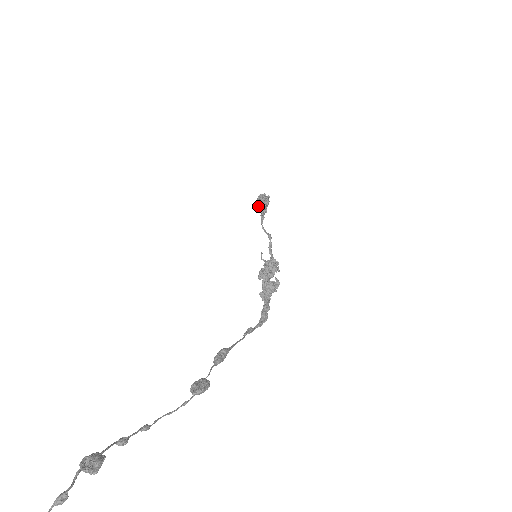
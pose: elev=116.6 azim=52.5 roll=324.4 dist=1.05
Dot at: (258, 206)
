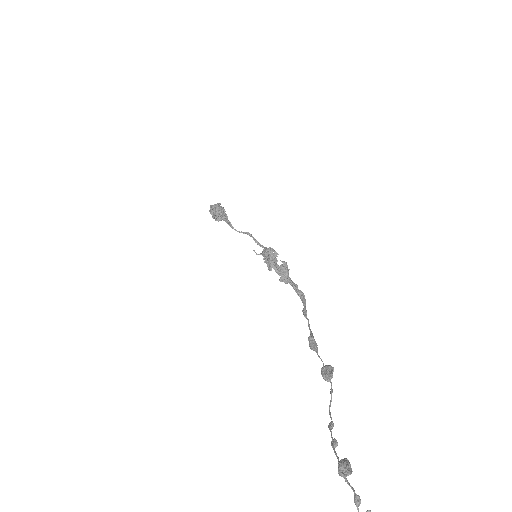
Dot at: (218, 217)
